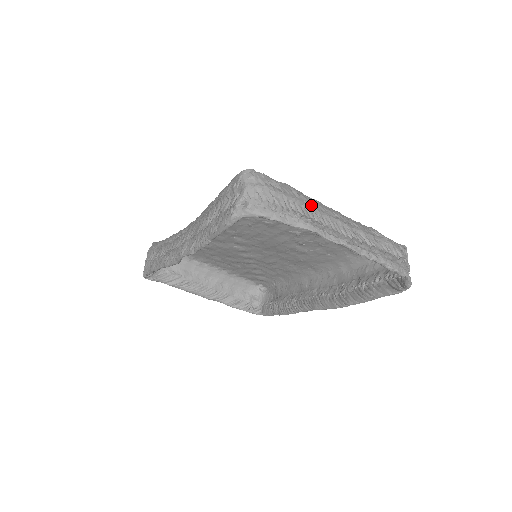
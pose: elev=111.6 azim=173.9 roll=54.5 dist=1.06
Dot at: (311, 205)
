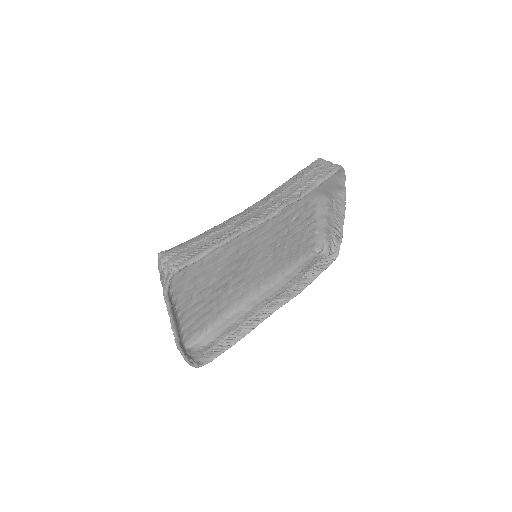
Dot at: (328, 189)
